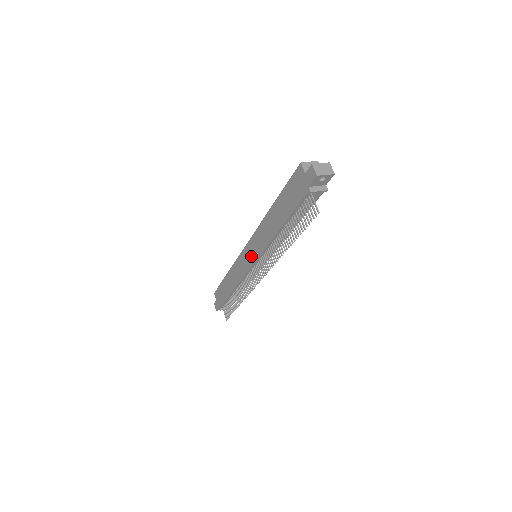
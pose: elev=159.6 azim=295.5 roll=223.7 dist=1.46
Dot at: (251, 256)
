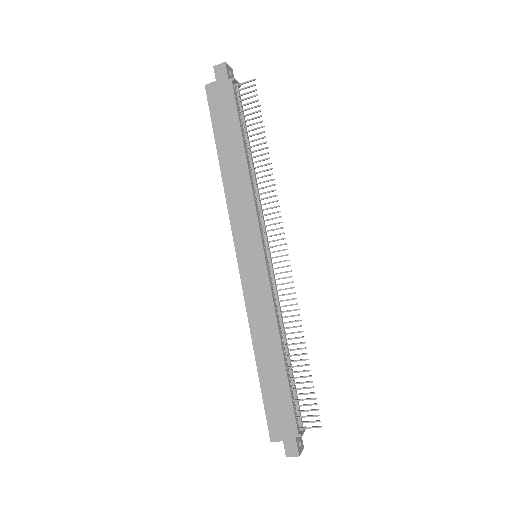
Dot at: (253, 250)
